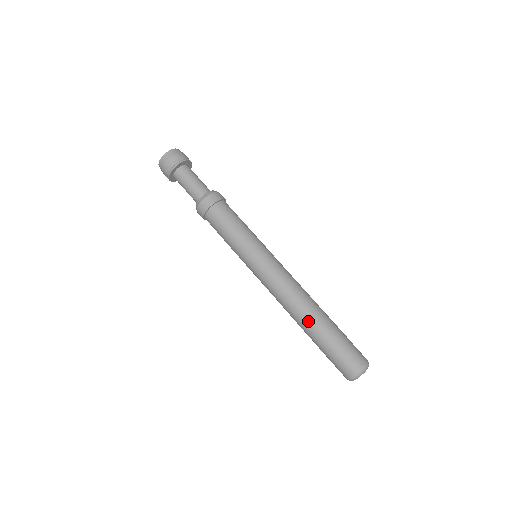
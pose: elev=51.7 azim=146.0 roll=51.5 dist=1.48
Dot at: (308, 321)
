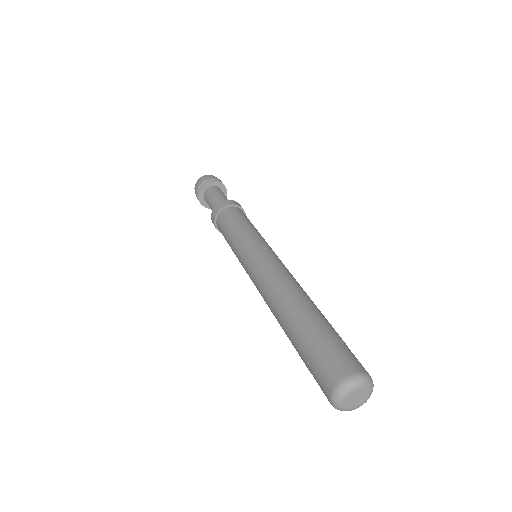
Dot at: (288, 312)
